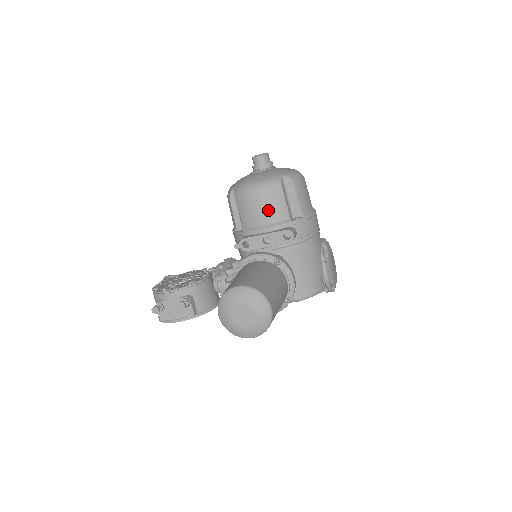
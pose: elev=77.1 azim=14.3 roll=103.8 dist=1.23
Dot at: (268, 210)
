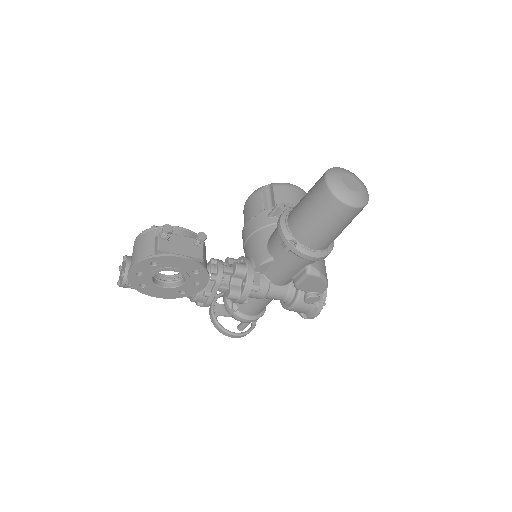
Dot at: occluded
